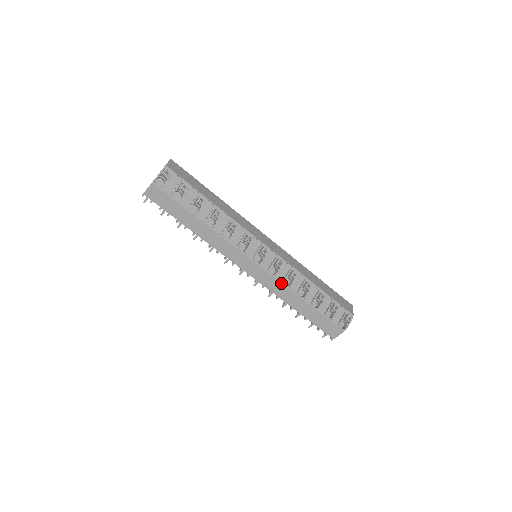
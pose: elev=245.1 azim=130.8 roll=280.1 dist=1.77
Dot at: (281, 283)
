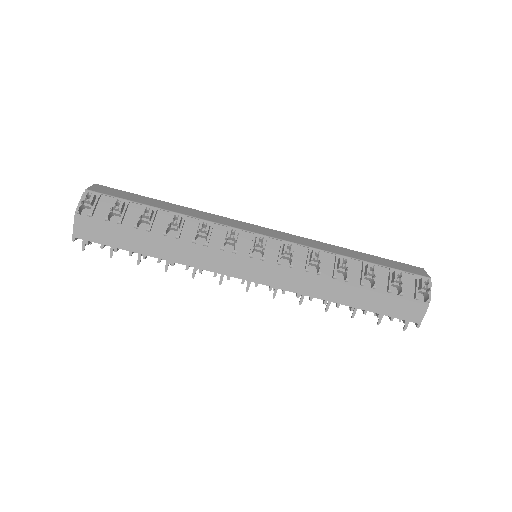
Dot at: (304, 274)
